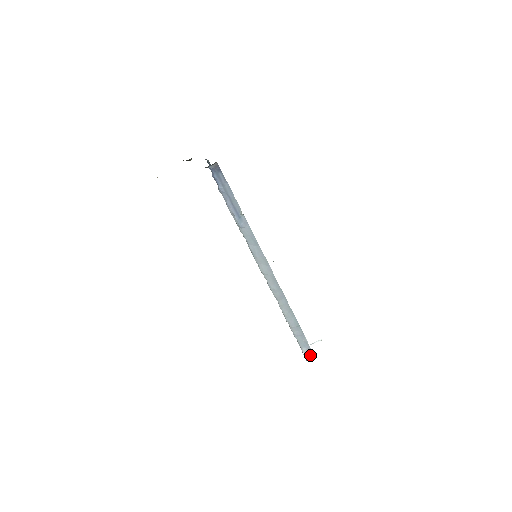
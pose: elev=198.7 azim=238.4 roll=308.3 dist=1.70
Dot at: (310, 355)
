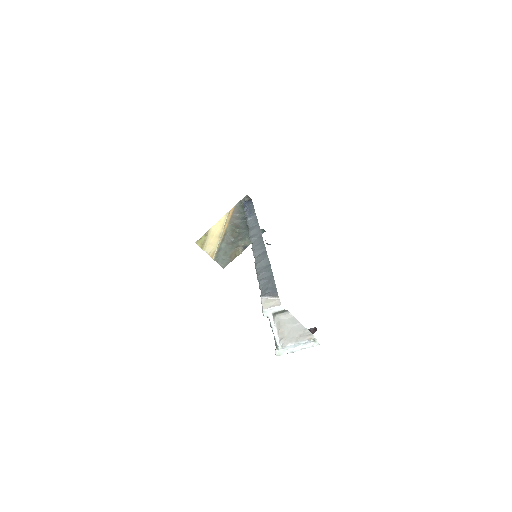
Dot at: (272, 301)
